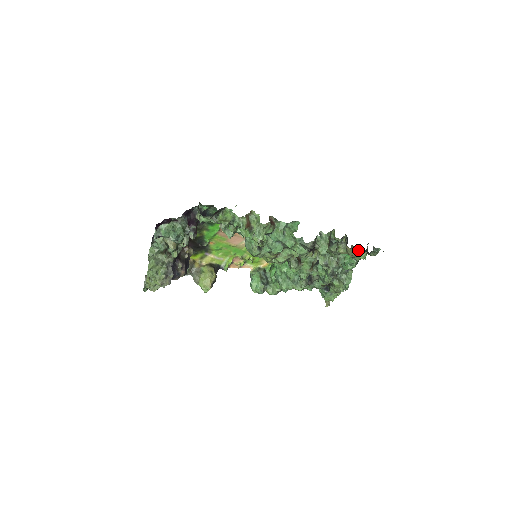
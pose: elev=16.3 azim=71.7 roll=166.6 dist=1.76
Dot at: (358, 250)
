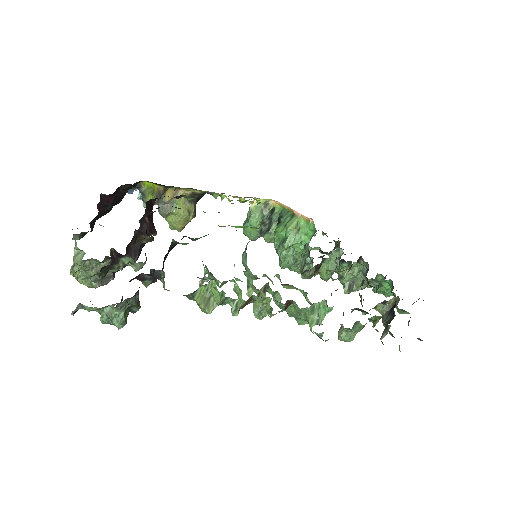
Dot at: occluded
